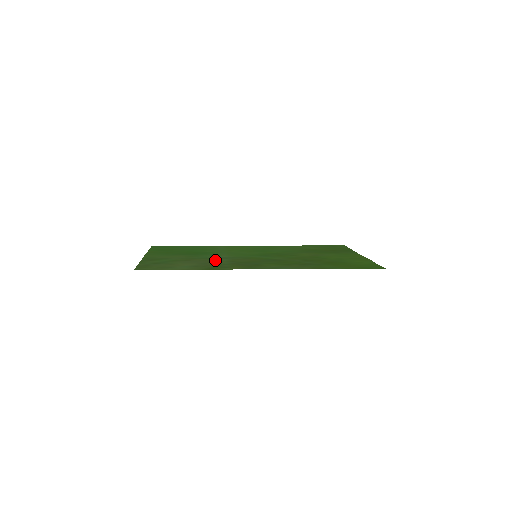
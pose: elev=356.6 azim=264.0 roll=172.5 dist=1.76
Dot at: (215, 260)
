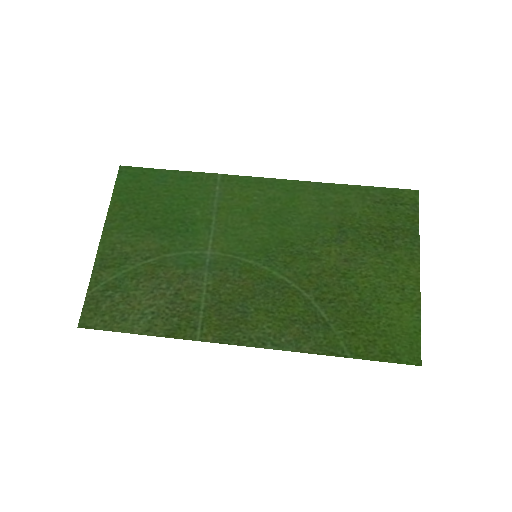
Dot at: (191, 282)
